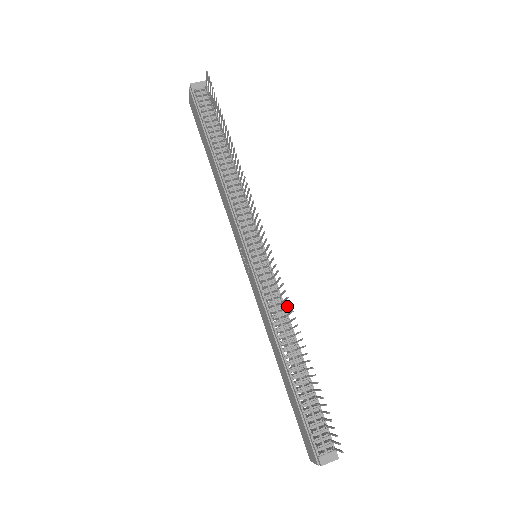
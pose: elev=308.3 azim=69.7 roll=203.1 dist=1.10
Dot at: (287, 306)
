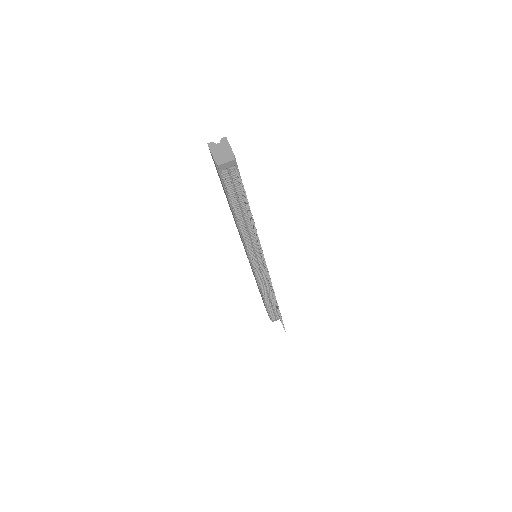
Dot at: (273, 294)
